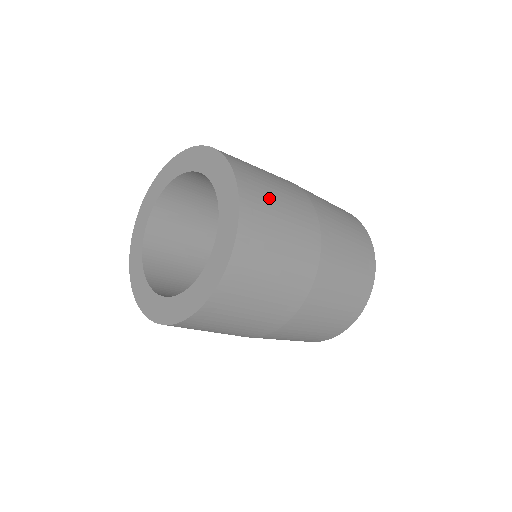
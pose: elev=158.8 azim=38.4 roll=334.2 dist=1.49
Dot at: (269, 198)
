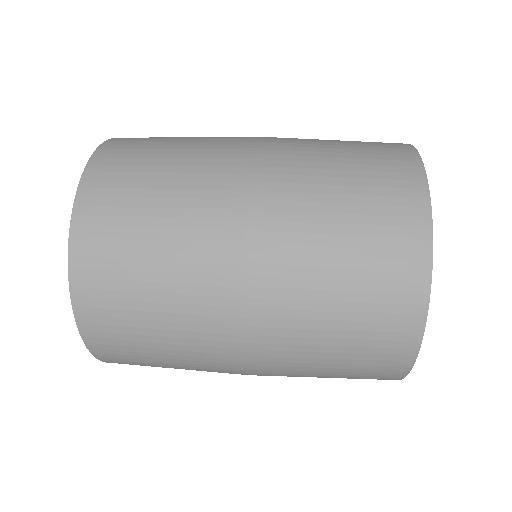
Dot at: (142, 167)
